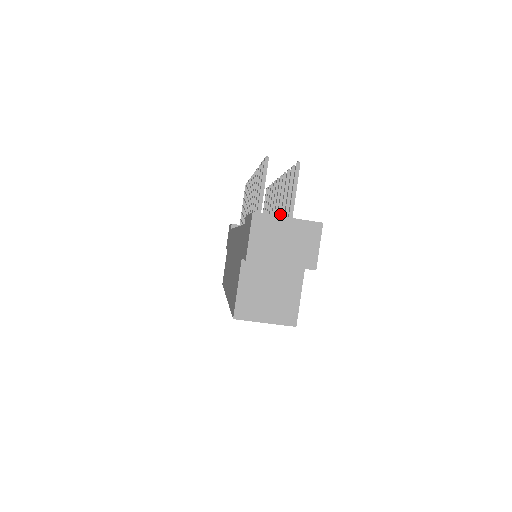
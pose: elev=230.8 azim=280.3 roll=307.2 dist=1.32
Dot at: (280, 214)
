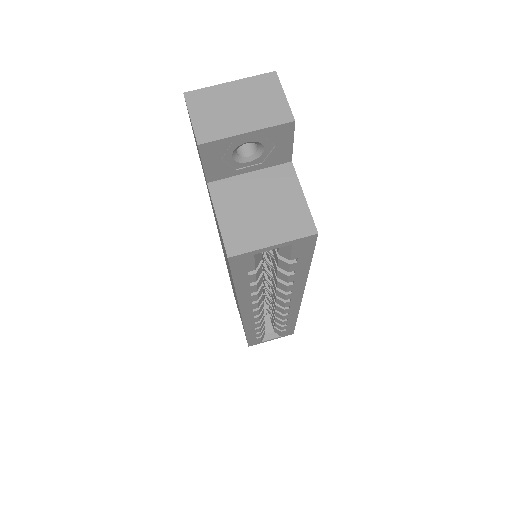
Dot at: occluded
